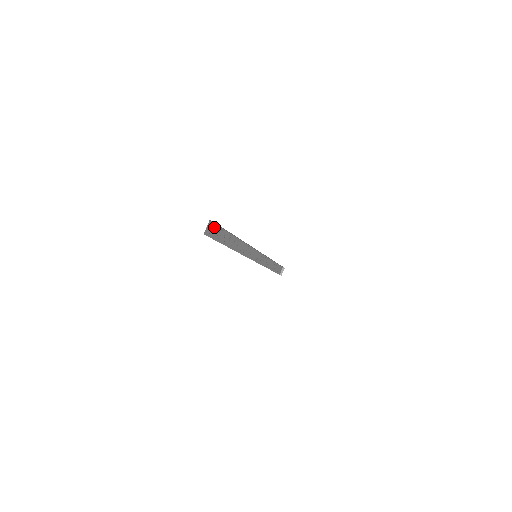
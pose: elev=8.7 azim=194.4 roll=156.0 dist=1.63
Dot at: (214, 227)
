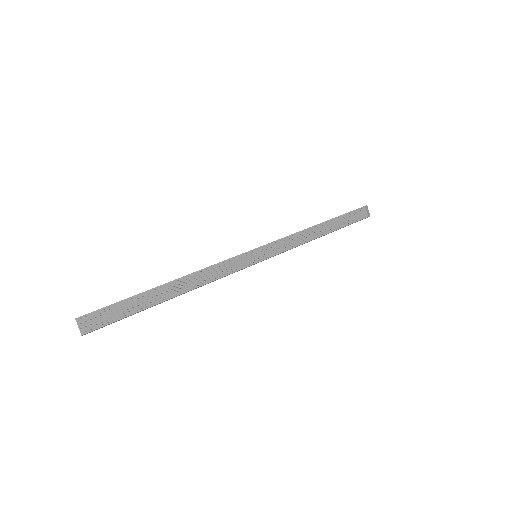
Dot at: (97, 314)
